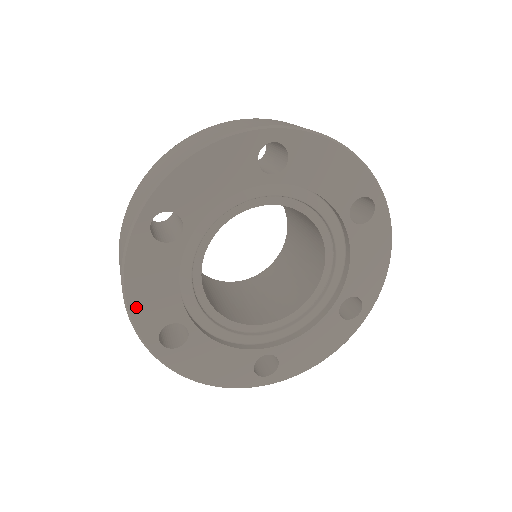
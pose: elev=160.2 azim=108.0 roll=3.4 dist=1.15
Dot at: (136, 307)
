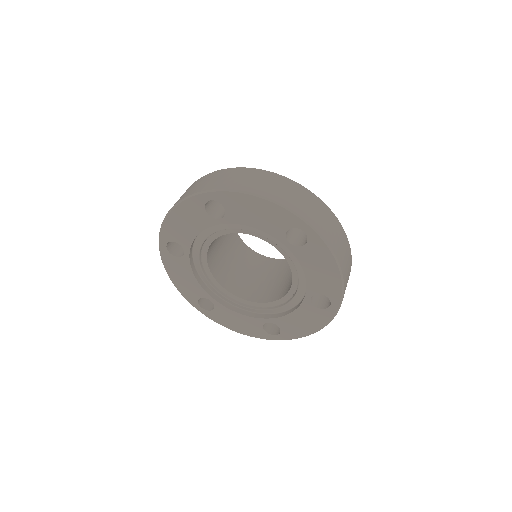
Dot at: (180, 288)
